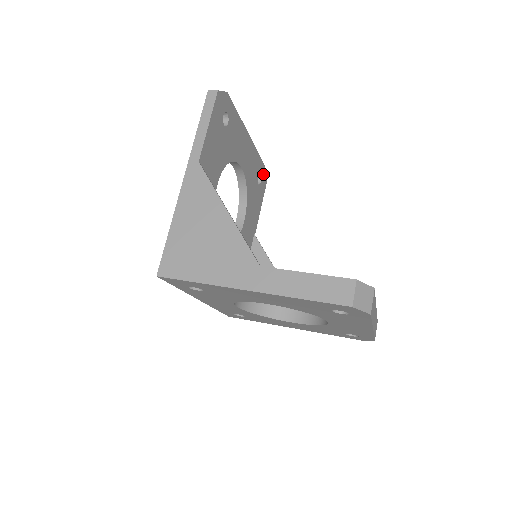
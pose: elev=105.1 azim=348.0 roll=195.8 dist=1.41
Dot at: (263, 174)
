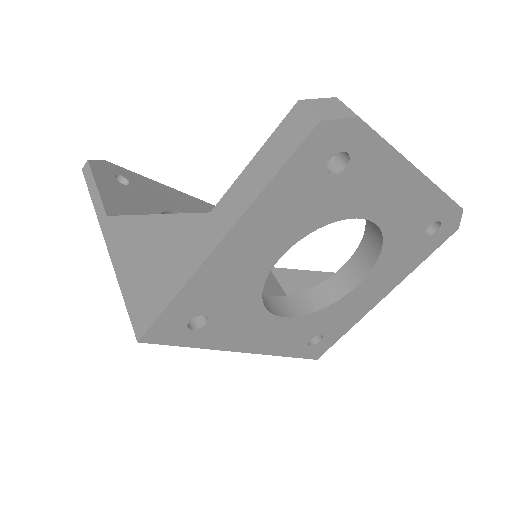
Dot at: occluded
